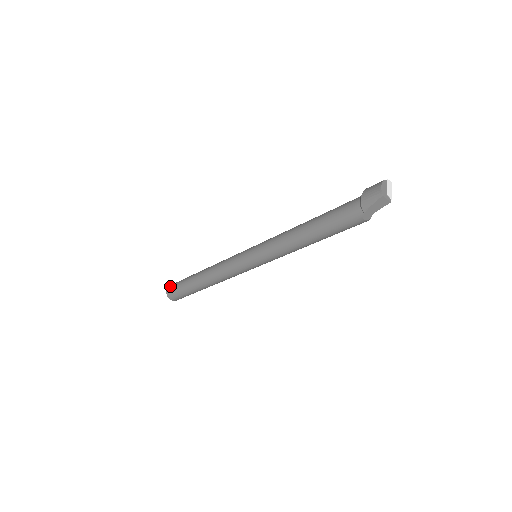
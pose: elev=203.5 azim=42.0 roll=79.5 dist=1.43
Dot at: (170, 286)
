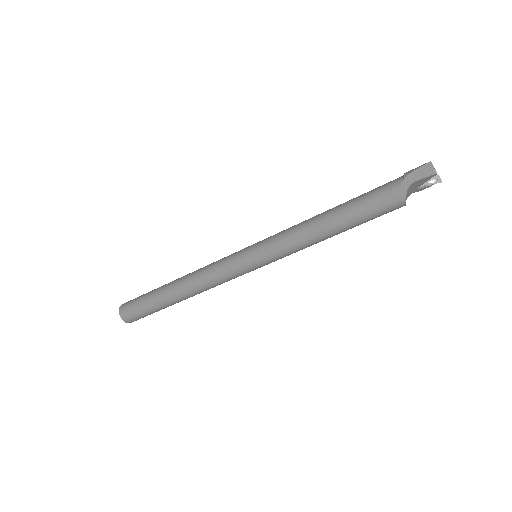
Dot at: occluded
